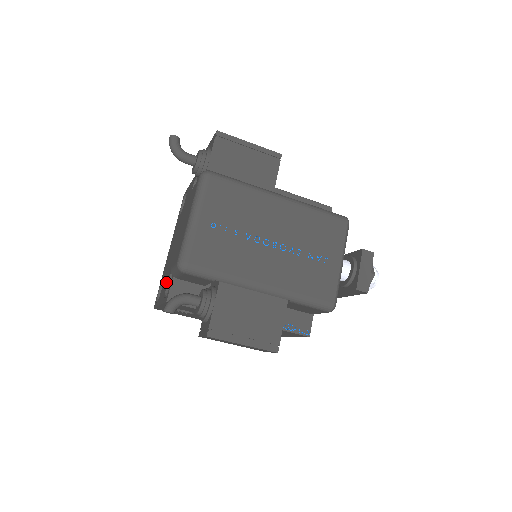
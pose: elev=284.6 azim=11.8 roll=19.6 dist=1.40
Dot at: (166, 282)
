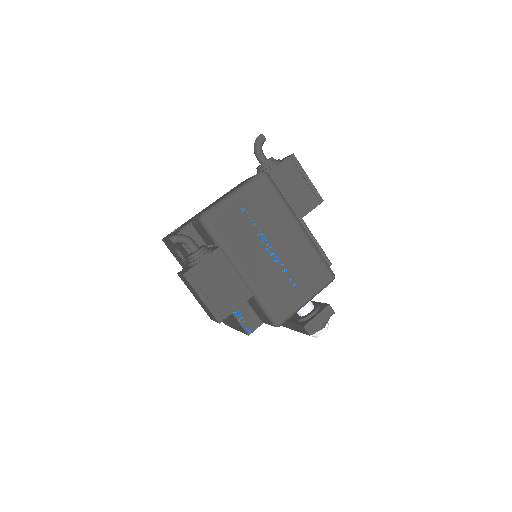
Dot at: occluded
